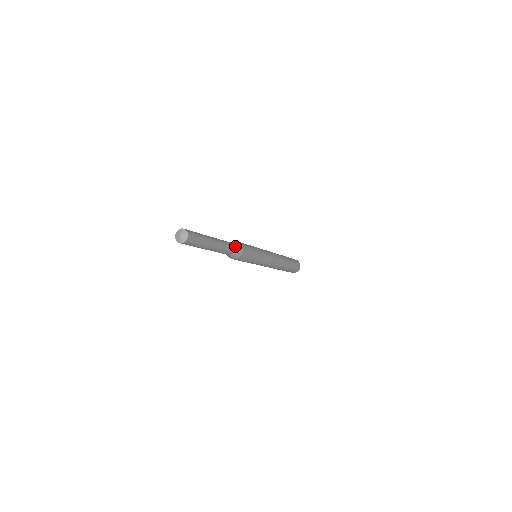
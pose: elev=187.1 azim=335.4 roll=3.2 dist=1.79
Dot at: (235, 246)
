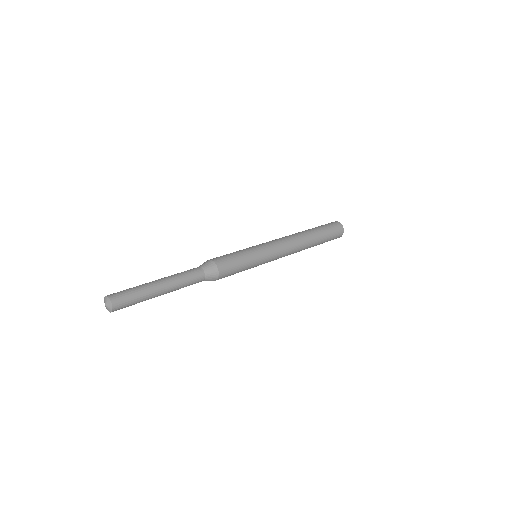
Dot at: (207, 277)
